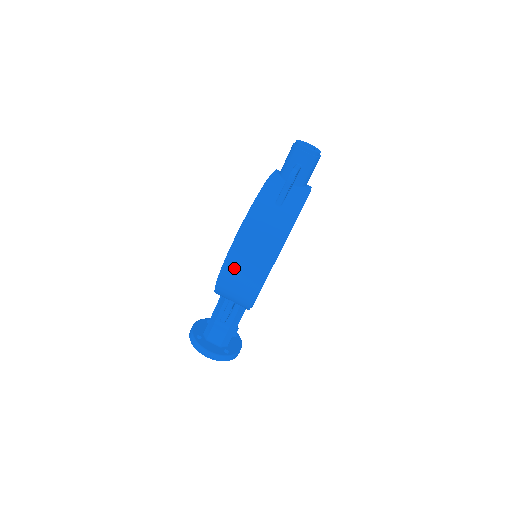
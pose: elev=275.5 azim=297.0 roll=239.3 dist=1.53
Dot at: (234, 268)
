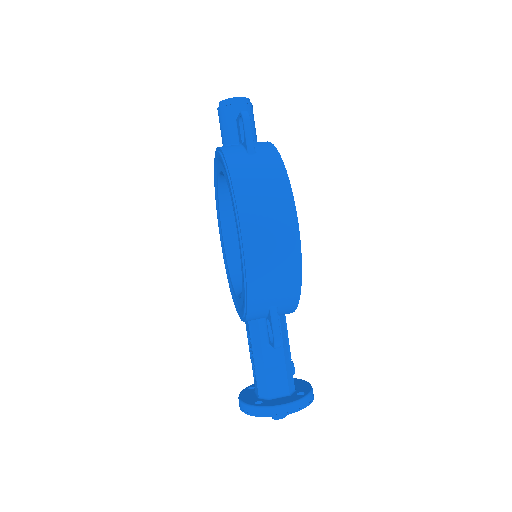
Dot at: (257, 243)
